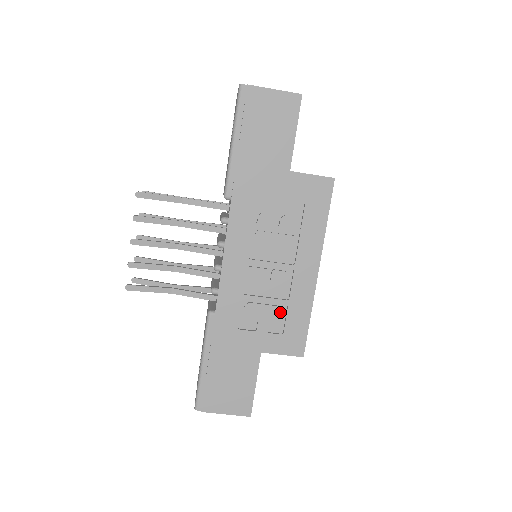
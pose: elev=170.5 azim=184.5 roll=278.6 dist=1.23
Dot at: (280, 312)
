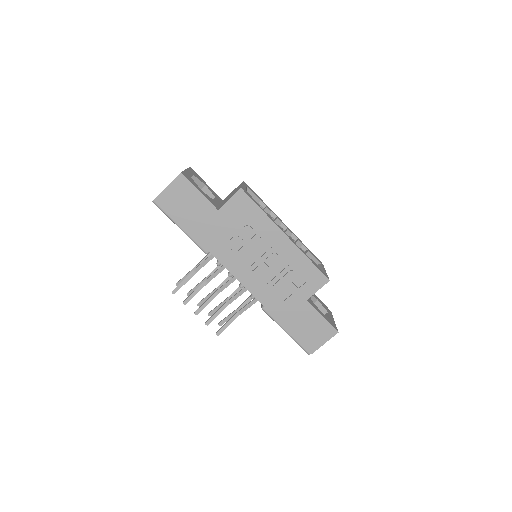
Dot at: (293, 274)
